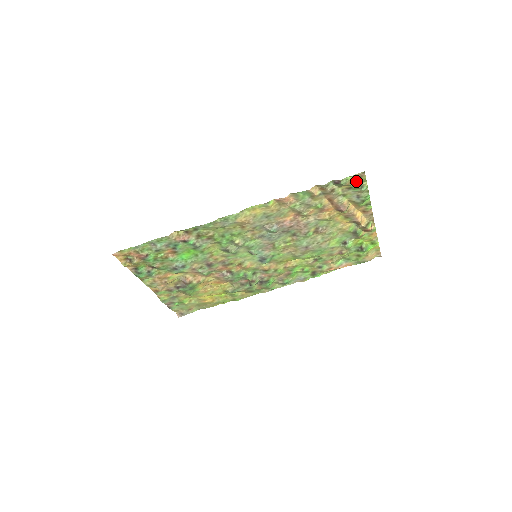
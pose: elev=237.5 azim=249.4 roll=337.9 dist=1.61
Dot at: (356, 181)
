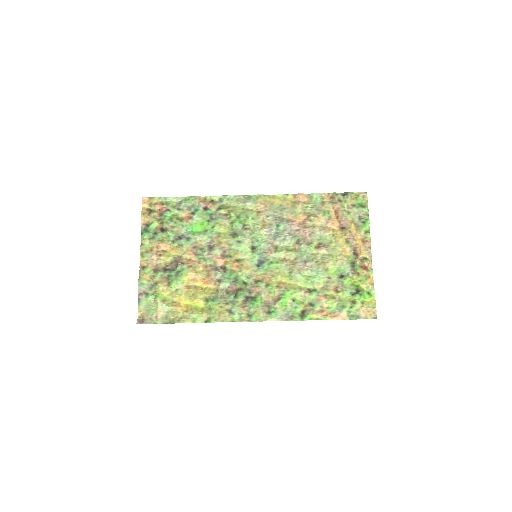
Dot at: (359, 200)
